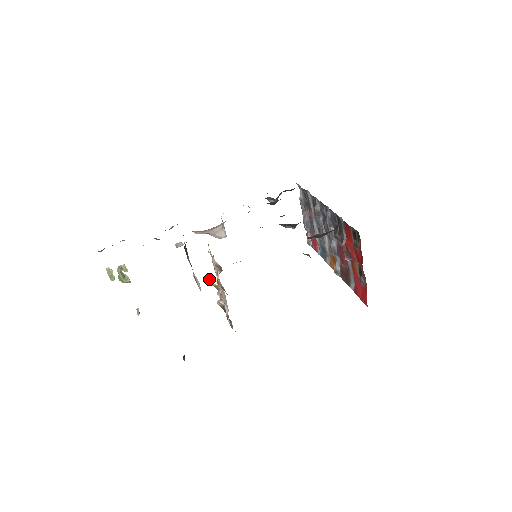
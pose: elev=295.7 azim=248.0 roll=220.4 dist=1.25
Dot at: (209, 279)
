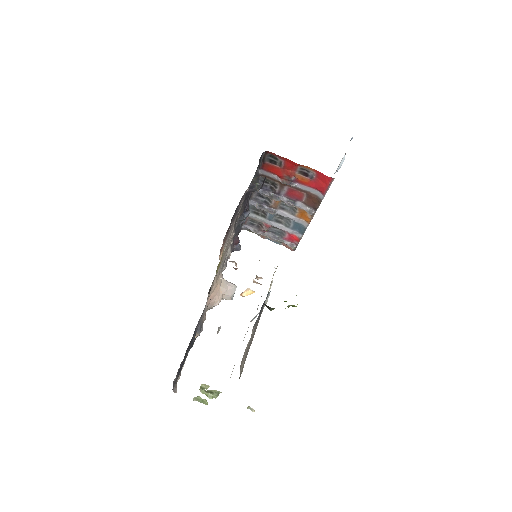
Dot at: (246, 295)
